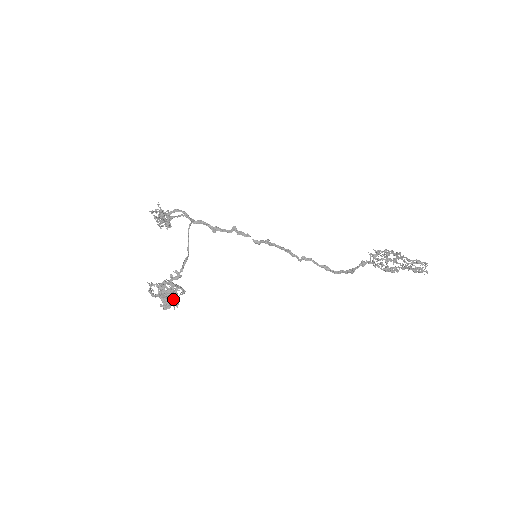
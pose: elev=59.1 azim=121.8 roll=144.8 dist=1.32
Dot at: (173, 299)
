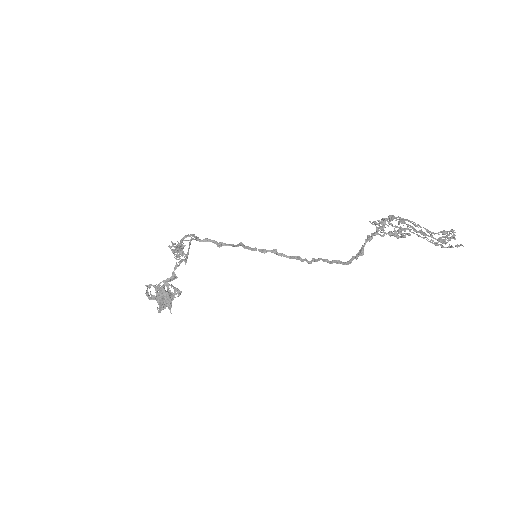
Dot at: (167, 297)
